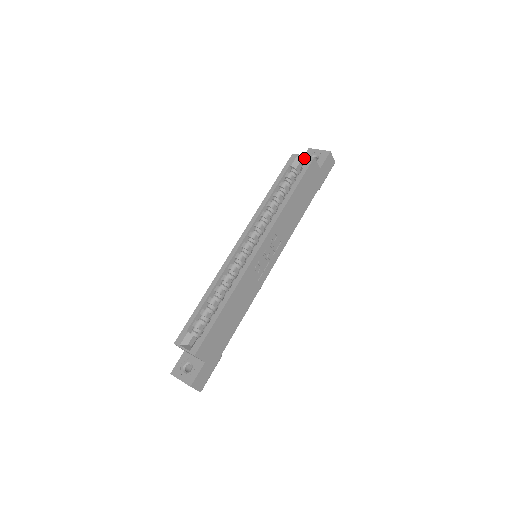
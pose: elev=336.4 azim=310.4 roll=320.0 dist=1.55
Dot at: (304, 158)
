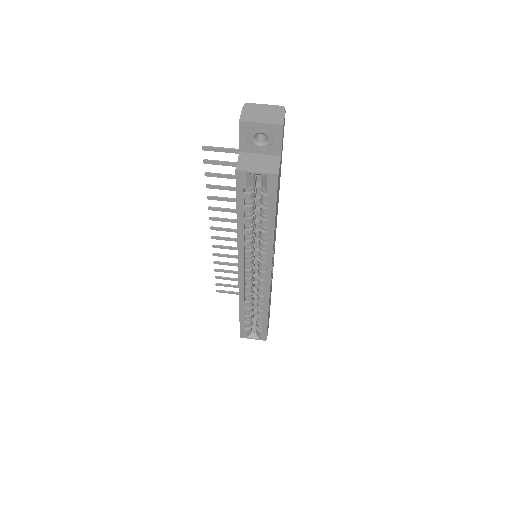
Dot at: occluded
